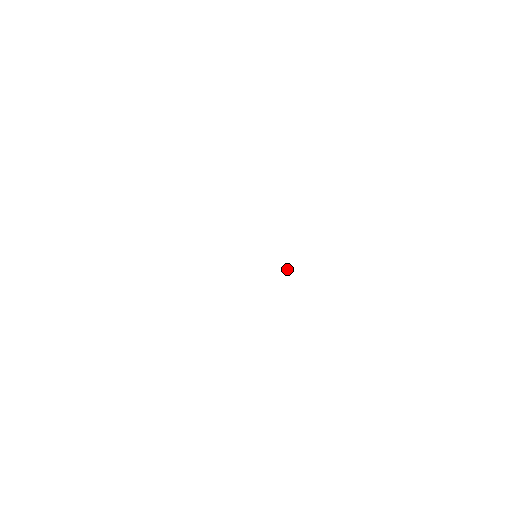
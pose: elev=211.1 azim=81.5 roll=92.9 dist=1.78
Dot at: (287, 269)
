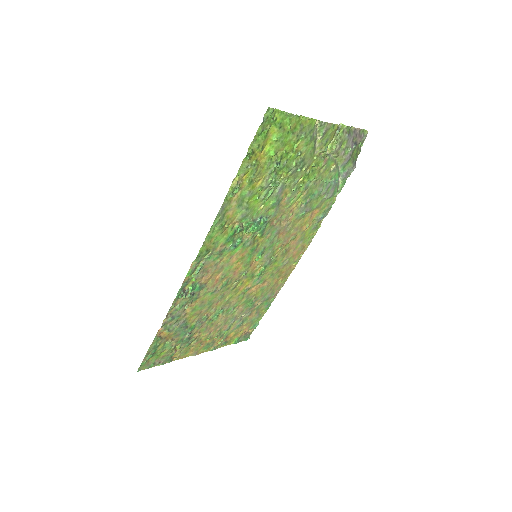
Dot at: (260, 224)
